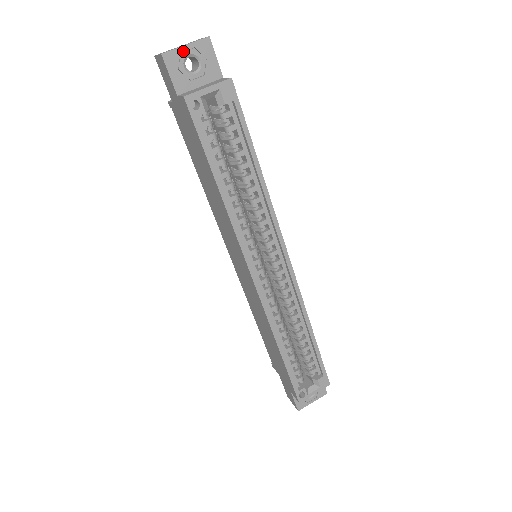
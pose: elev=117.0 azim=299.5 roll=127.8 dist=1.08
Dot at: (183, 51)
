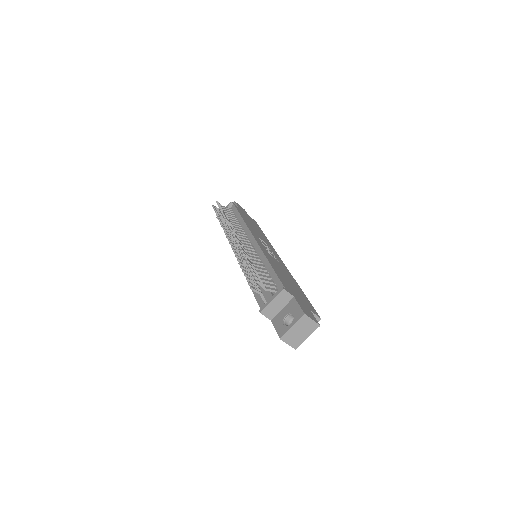
Dot at: (303, 336)
